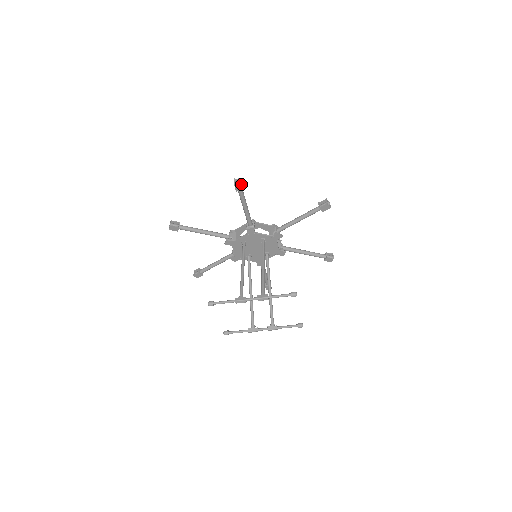
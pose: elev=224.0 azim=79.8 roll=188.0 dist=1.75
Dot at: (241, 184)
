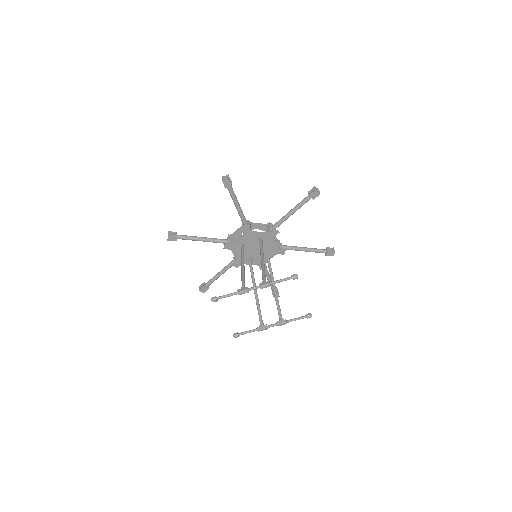
Dot at: (229, 180)
